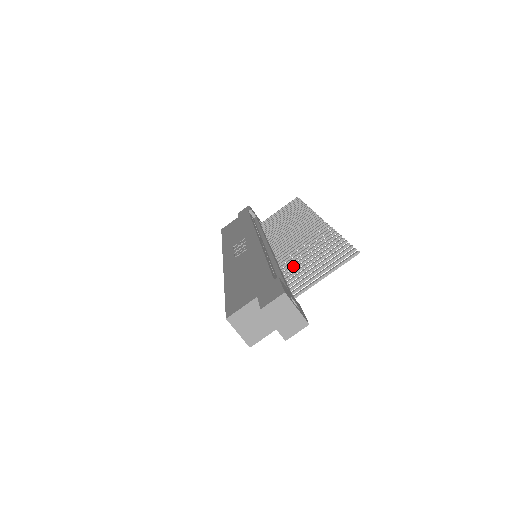
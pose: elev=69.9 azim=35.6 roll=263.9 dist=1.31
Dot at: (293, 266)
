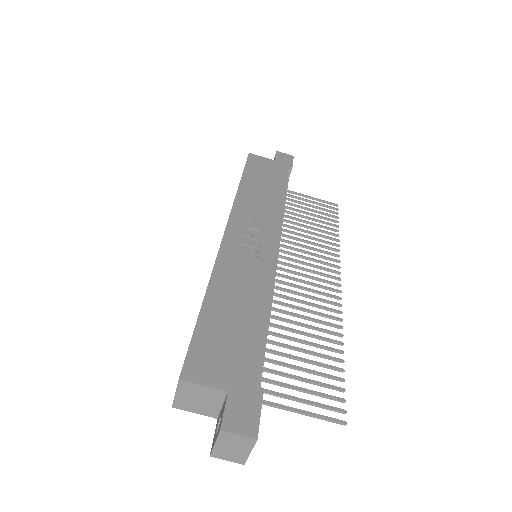
Dot at: (279, 336)
